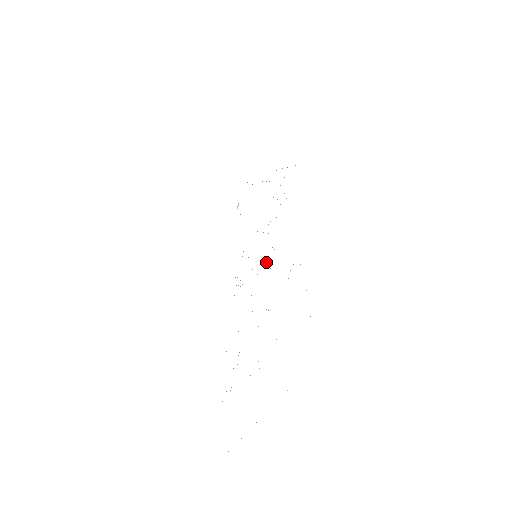
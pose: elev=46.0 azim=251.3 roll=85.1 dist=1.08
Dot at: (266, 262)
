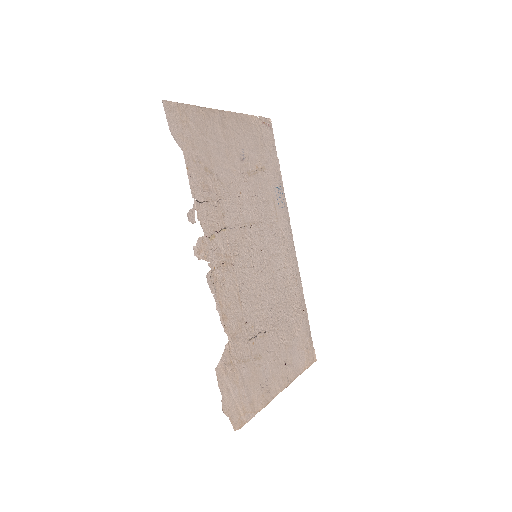
Dot at: (246, 290)
